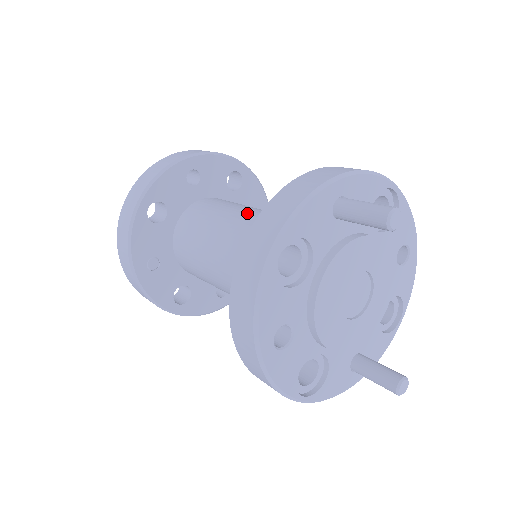
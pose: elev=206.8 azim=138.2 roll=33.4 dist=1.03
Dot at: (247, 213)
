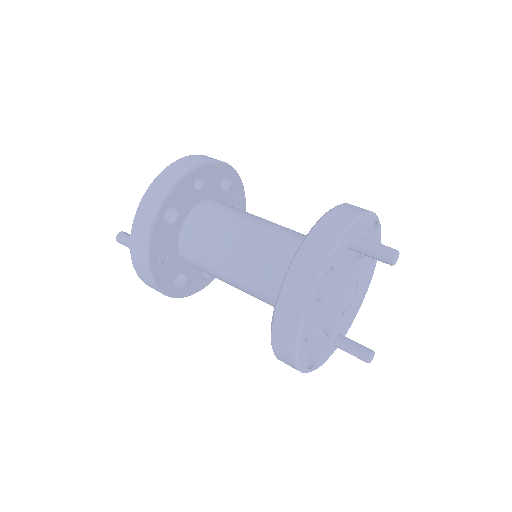
Dot at: (256, 224)
